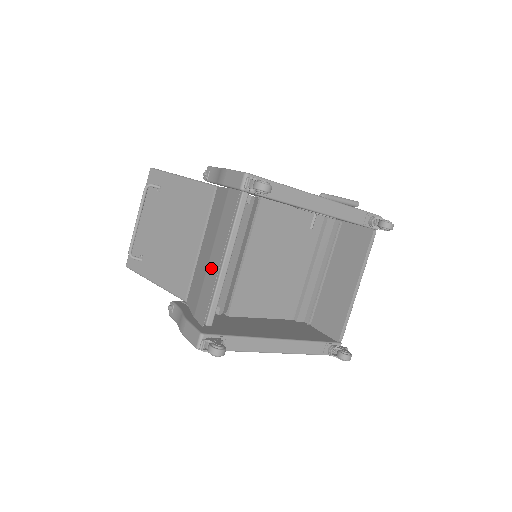
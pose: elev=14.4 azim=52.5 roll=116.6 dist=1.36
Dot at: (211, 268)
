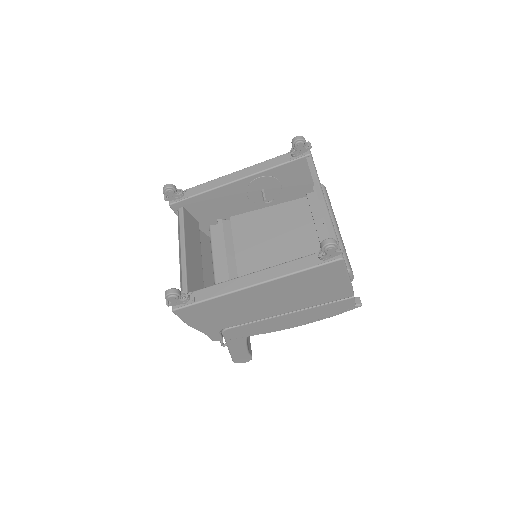
Dot at: occluded
